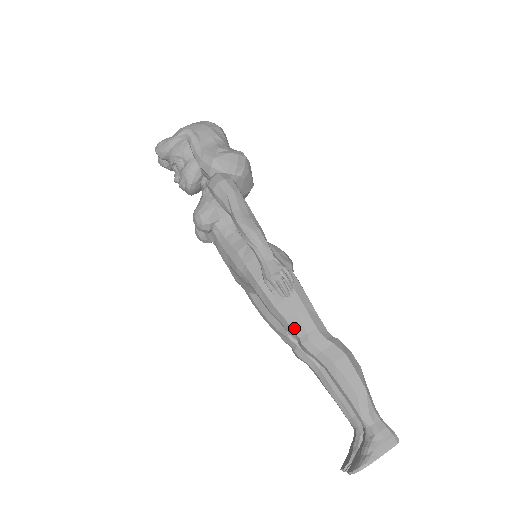
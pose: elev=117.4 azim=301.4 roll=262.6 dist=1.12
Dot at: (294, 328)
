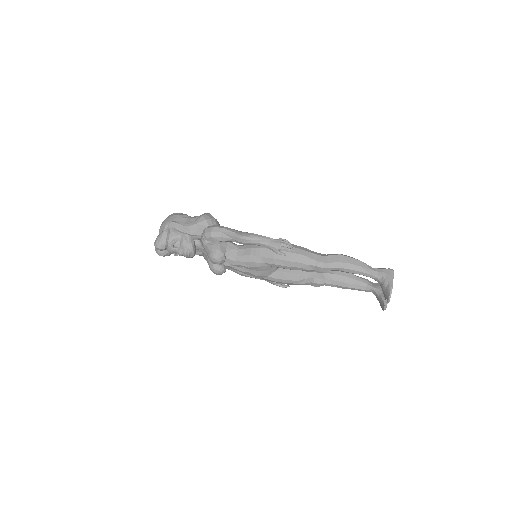
Dot at: (308, 263)
